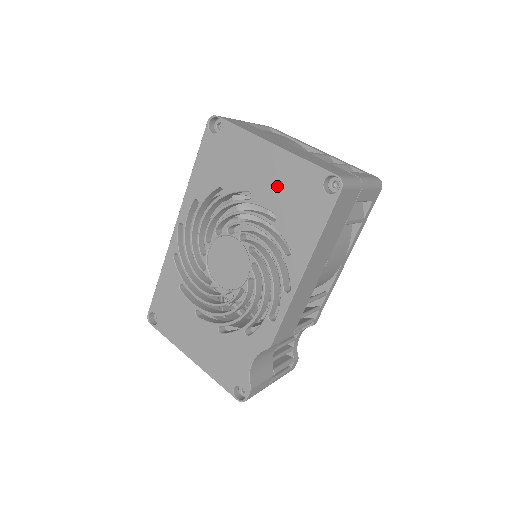
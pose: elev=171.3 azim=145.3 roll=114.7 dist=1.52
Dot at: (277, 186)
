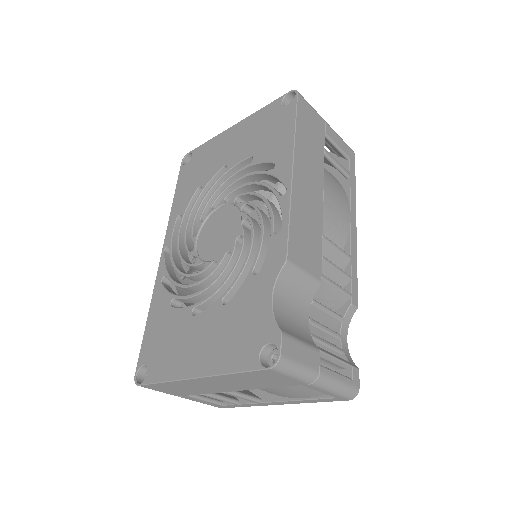
Dot at: (246, 140)
